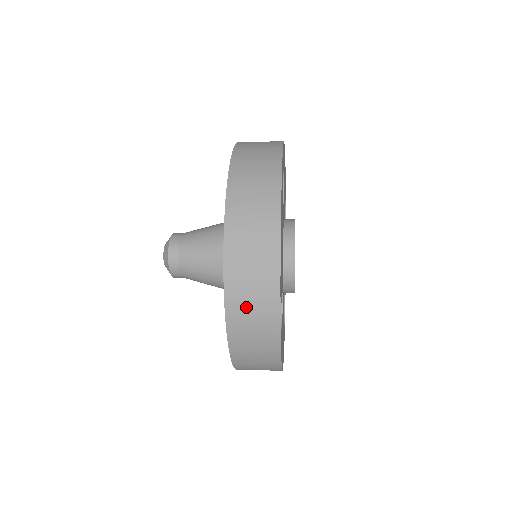
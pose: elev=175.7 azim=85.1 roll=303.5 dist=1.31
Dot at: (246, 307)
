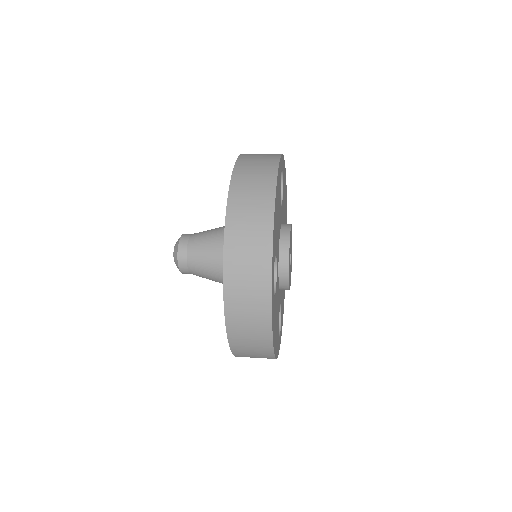
Dot at: (242, 248)
